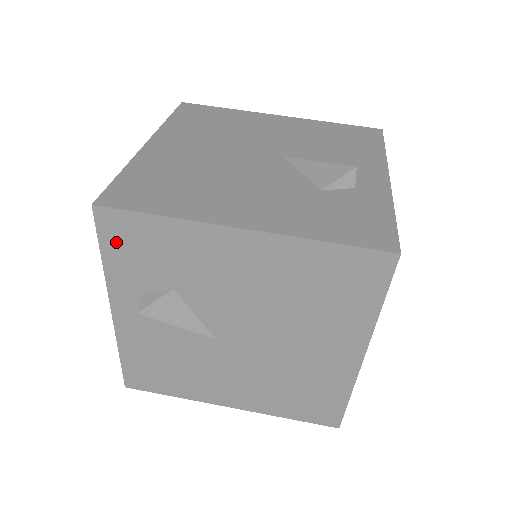
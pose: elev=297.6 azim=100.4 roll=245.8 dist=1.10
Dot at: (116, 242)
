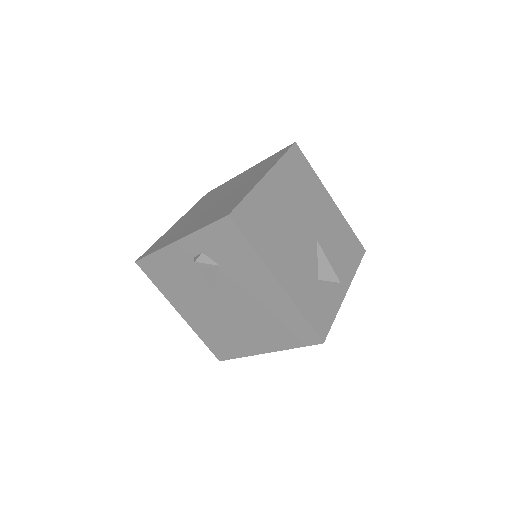
Dot at: (219, 232)
